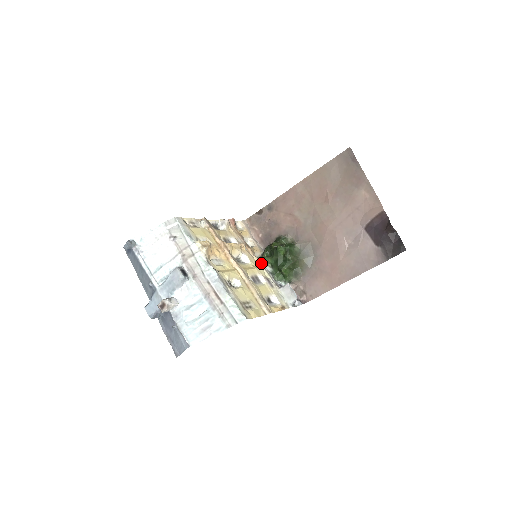
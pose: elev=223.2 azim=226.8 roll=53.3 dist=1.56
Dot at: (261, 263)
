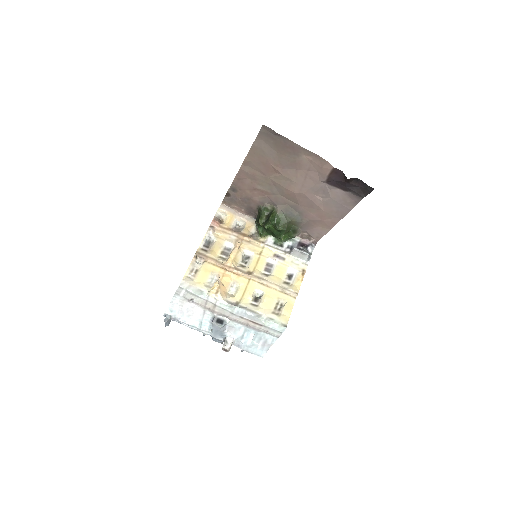
Dot at: (262, 243)
